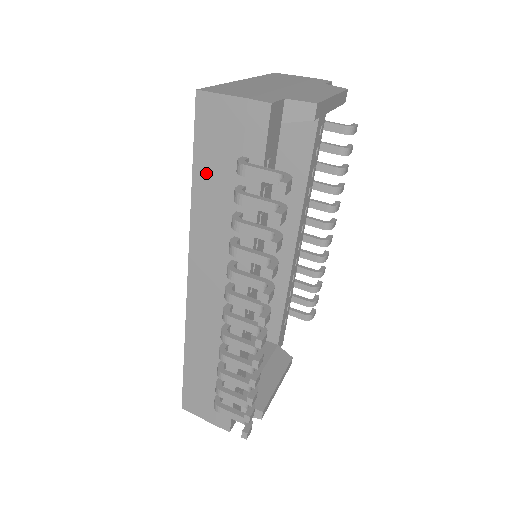
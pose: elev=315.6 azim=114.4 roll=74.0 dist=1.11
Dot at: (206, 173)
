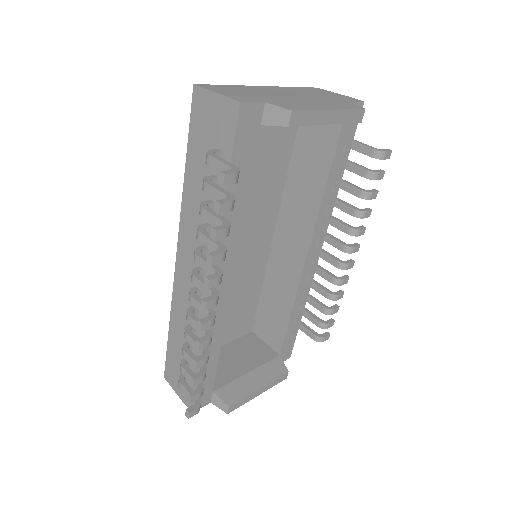
Dot at: (194, 160)
